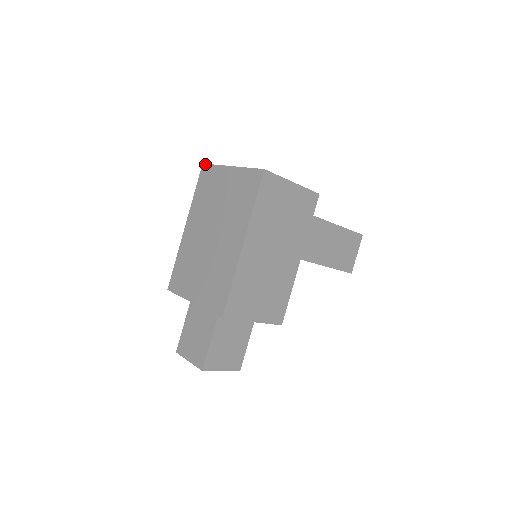
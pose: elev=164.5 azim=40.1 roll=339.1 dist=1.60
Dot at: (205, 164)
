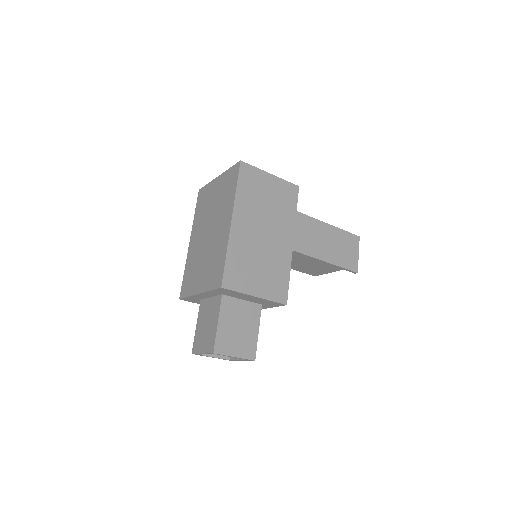
Dot at: (200, 189)
